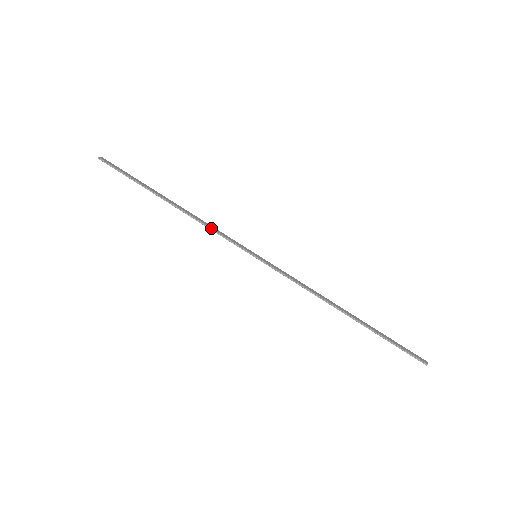
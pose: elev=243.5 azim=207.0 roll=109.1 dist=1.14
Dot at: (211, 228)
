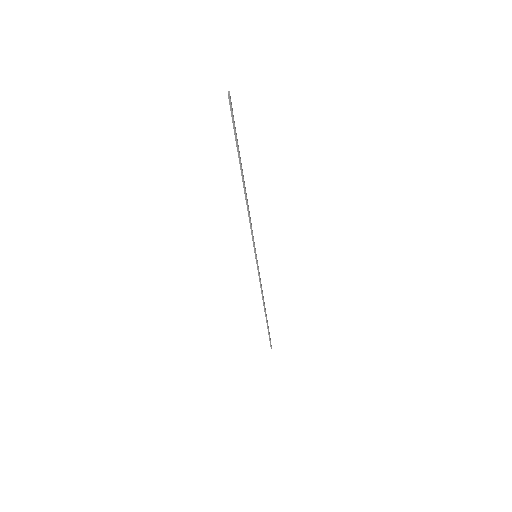
Dot at: (251, 223)
